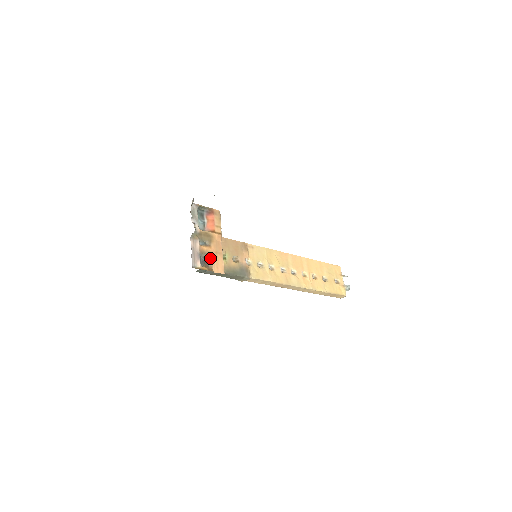
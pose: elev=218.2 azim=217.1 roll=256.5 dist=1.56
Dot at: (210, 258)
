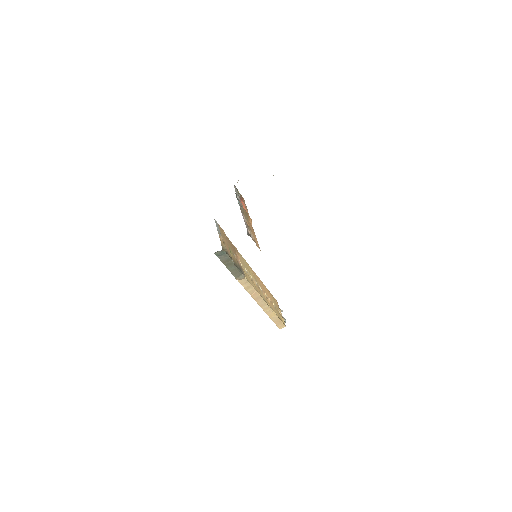
Dot at: (251, 233)
